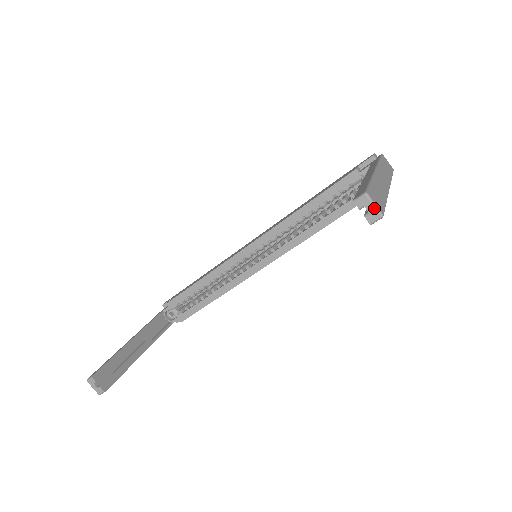
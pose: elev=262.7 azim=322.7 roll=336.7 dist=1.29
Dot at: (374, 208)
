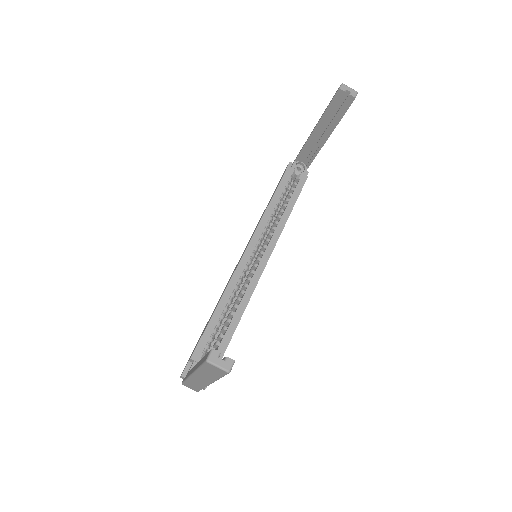
Dot at: (351, 89)
